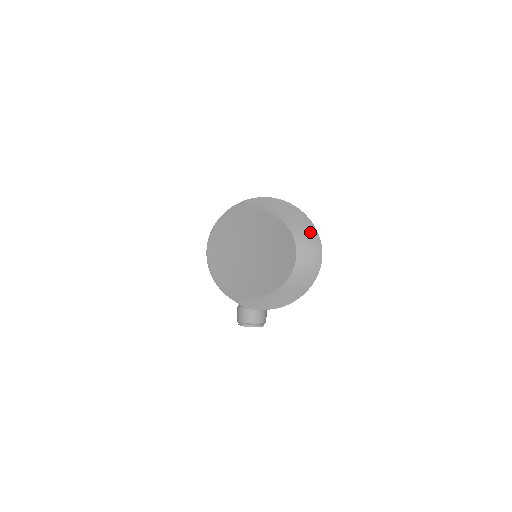
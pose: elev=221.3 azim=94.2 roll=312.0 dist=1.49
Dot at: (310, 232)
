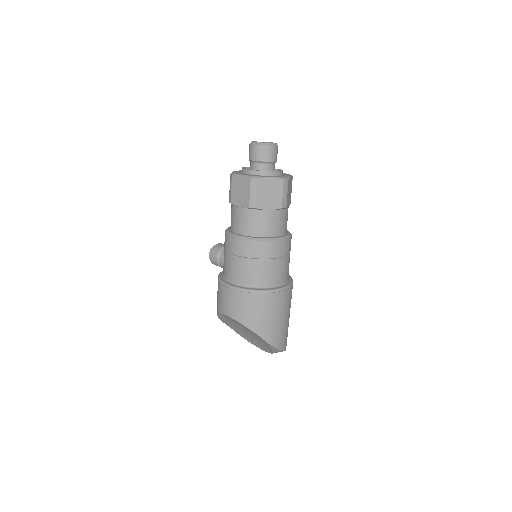
Dot at: occluded
